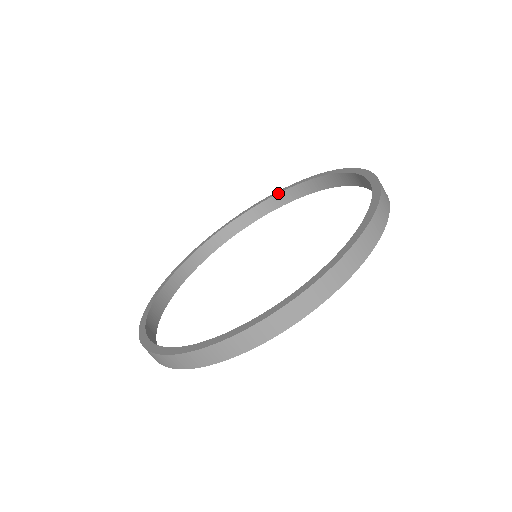
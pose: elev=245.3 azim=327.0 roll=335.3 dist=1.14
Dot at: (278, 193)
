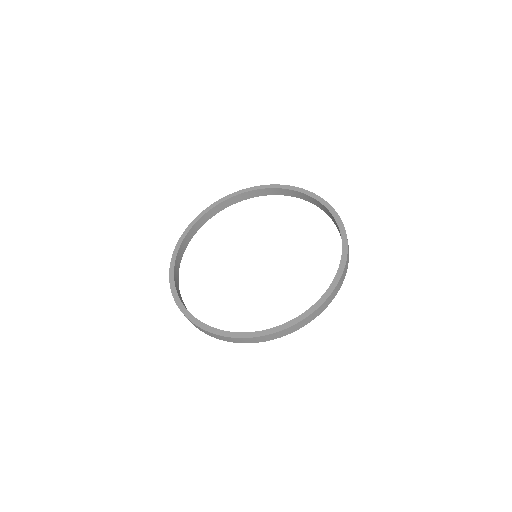
Dot at: (235, 195)
